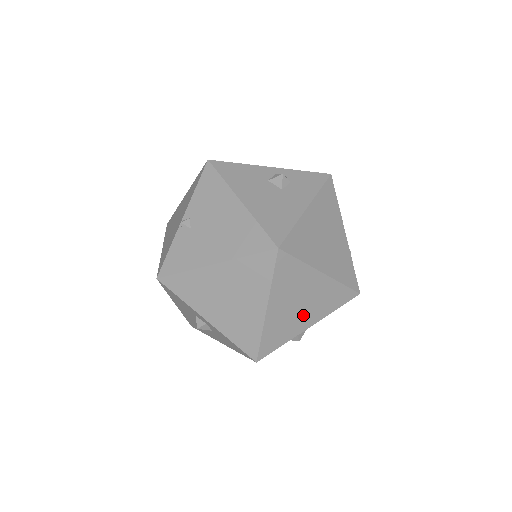
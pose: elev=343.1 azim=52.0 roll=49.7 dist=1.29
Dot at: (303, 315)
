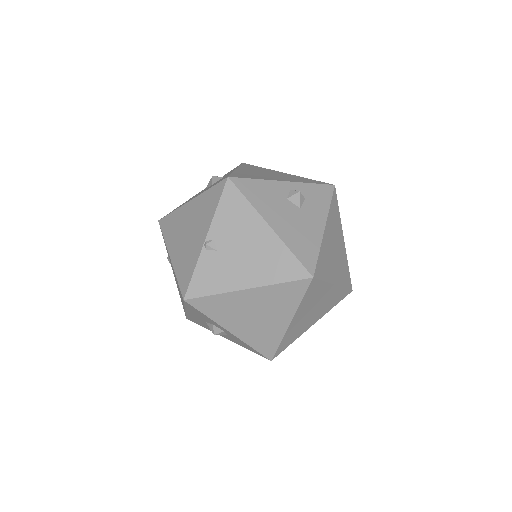
Dot at: (312, 318)
